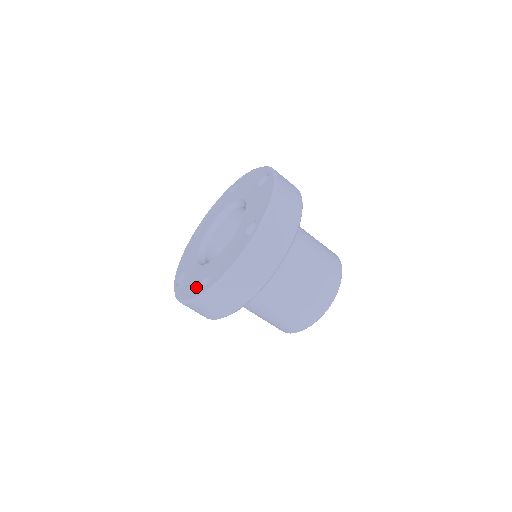
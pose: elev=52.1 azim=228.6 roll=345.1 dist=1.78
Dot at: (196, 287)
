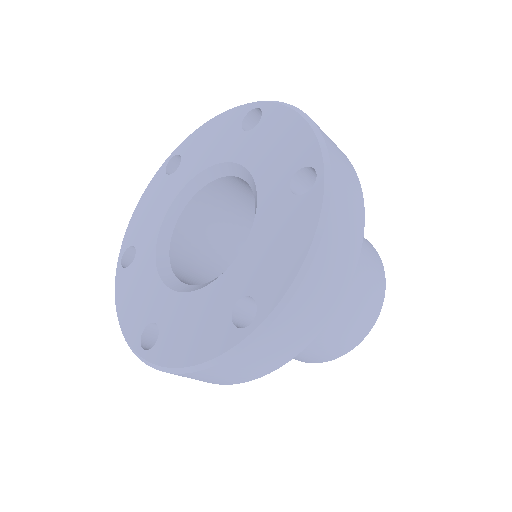
Dot at: (222, 327)
